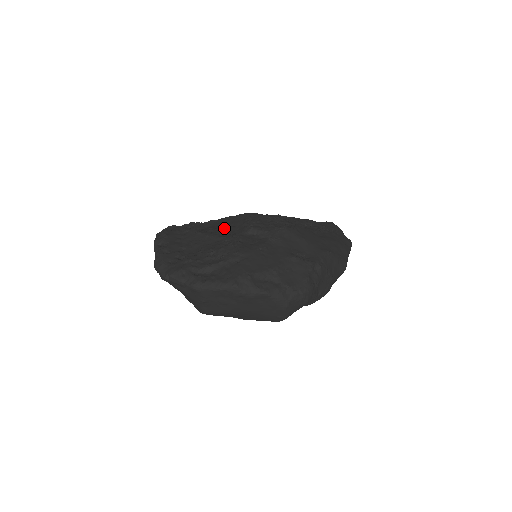
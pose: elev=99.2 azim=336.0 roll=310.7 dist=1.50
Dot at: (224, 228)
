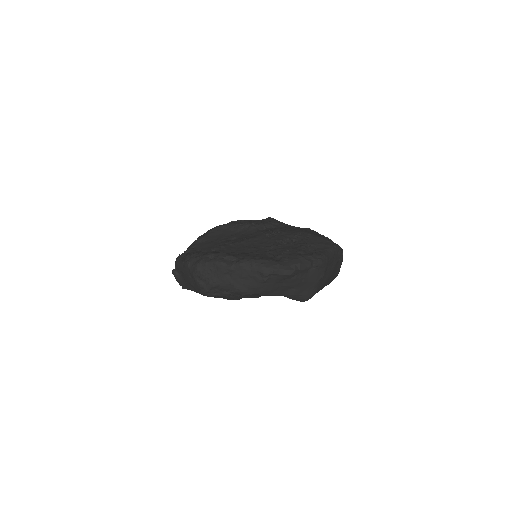
Dot at: (228, 239)
